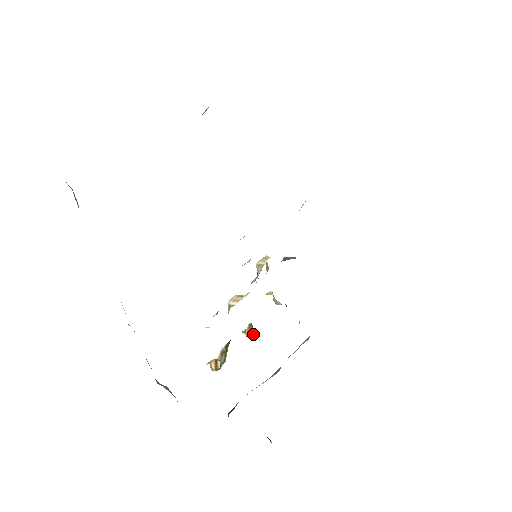
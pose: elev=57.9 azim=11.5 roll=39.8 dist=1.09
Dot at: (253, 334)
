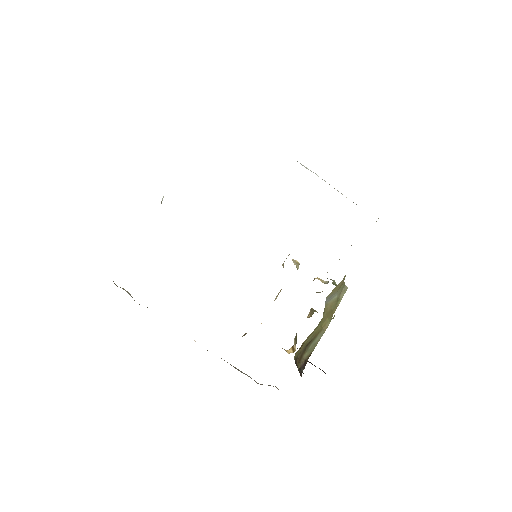
Dot at: (313, 313)
